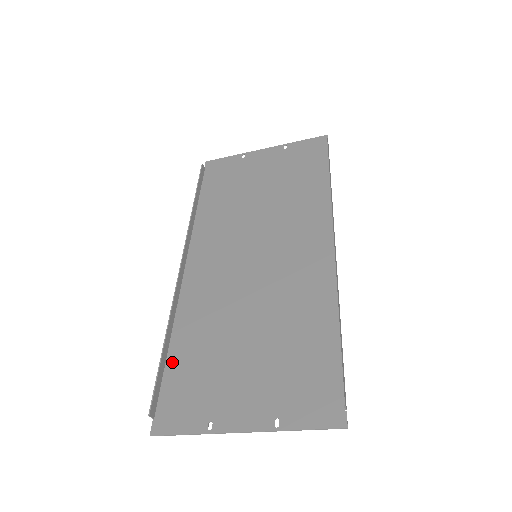
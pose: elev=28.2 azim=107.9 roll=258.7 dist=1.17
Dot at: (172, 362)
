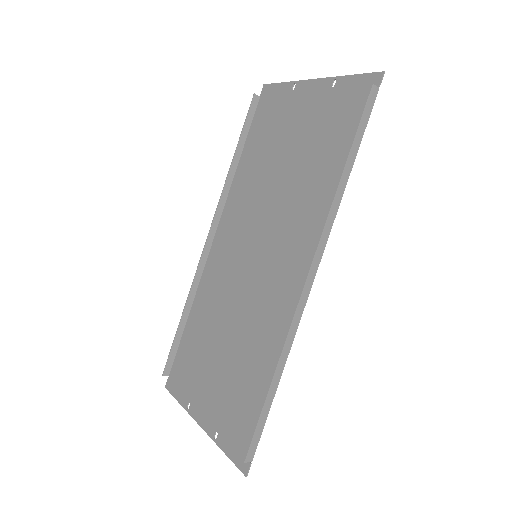
Dot at: (185, 336)
